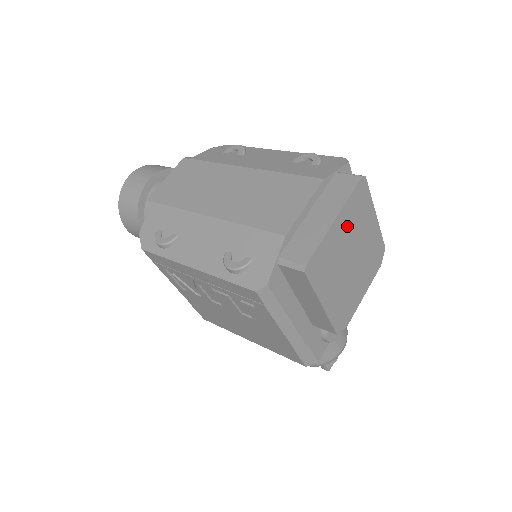
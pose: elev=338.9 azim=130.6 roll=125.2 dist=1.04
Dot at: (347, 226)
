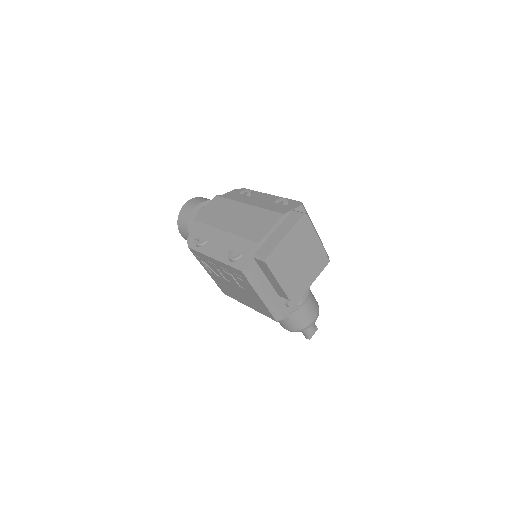
Dot at: (294, 240)
